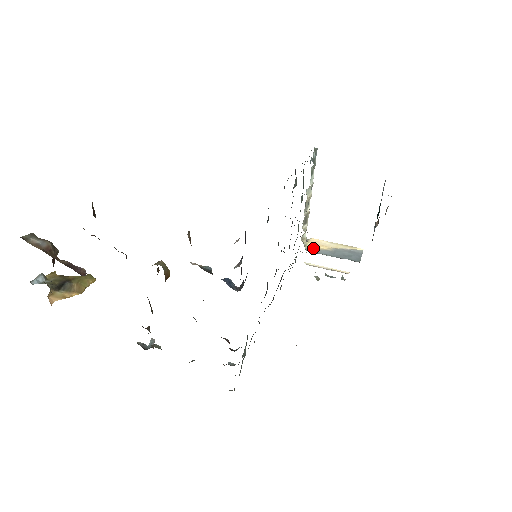
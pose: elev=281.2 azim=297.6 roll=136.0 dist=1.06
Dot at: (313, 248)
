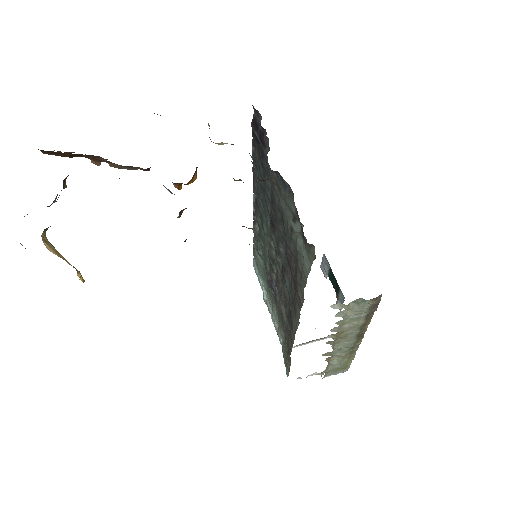
Dot at: occluded
